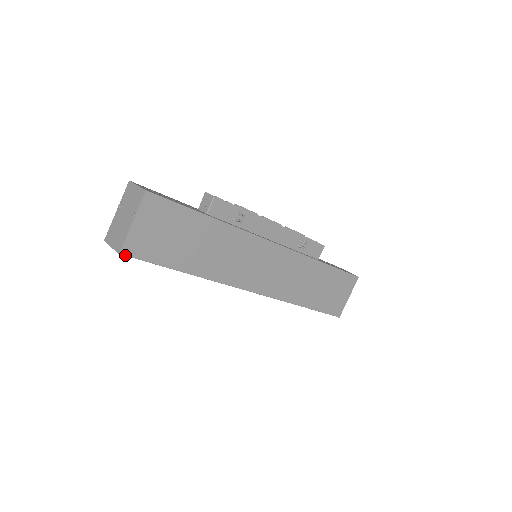
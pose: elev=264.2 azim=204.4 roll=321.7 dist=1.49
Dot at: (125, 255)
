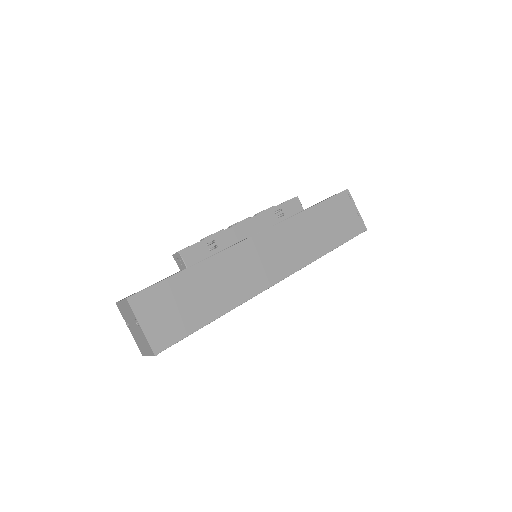
Dot at: (160, 352)
